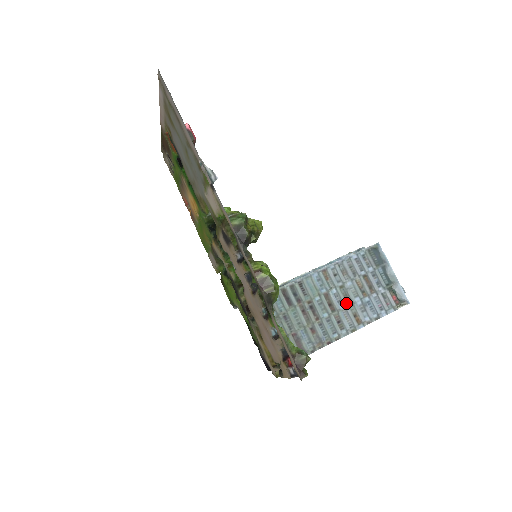
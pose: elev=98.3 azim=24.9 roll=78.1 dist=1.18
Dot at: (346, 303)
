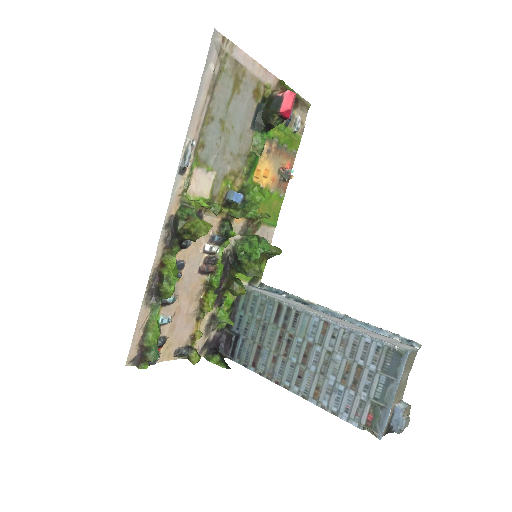
Dot at: (320, 370)
